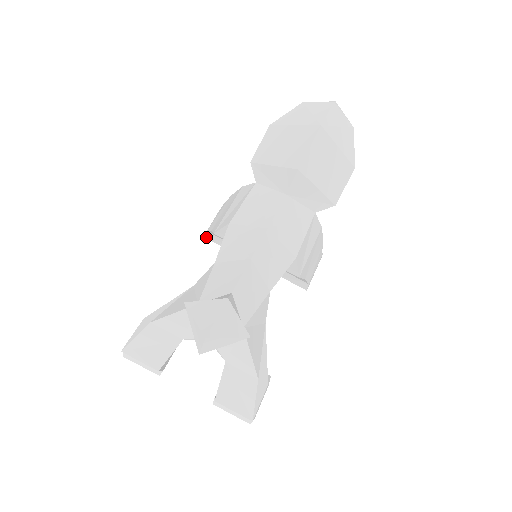
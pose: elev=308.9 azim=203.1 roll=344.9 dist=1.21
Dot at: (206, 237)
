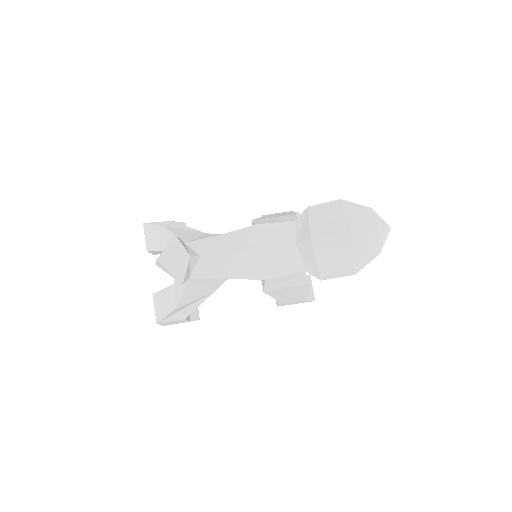
Dot at: occluded
